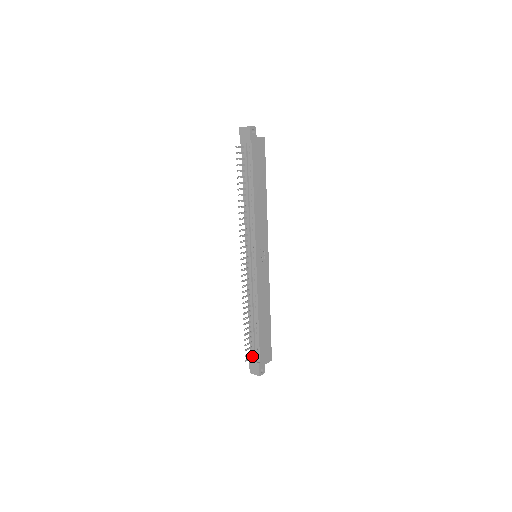
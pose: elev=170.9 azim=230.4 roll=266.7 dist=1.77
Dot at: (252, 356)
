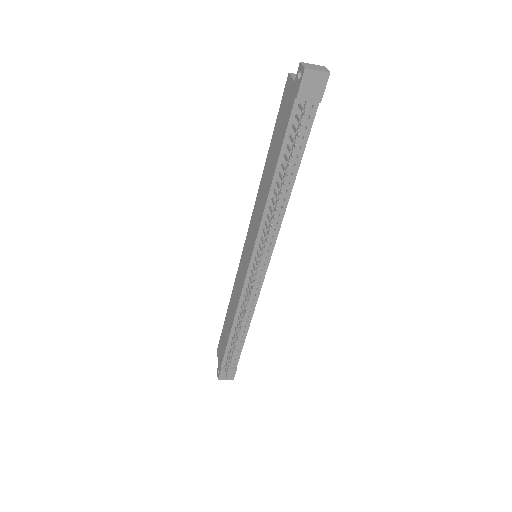
Dot at: (225, 364)
